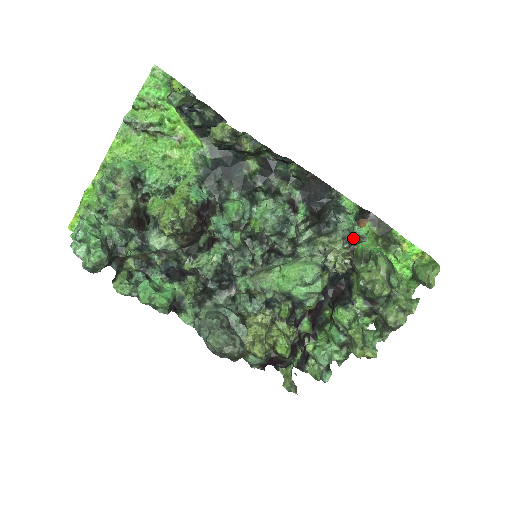
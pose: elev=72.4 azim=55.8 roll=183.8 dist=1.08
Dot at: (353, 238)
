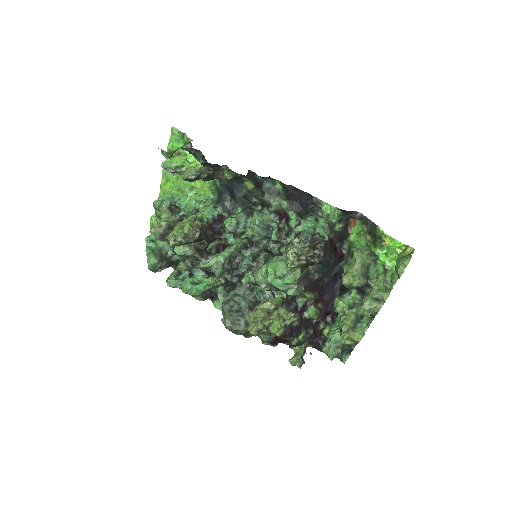
Dot at: (319, 238)
